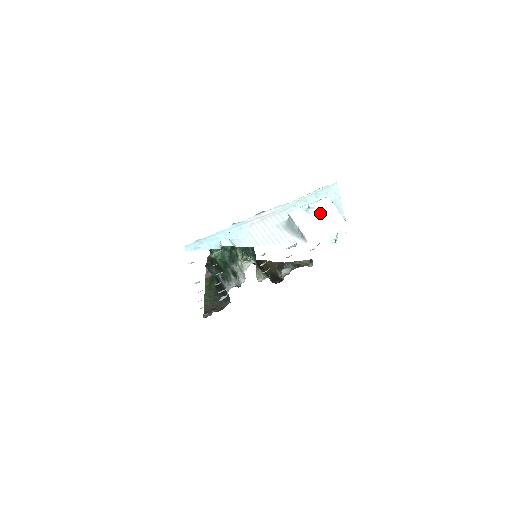
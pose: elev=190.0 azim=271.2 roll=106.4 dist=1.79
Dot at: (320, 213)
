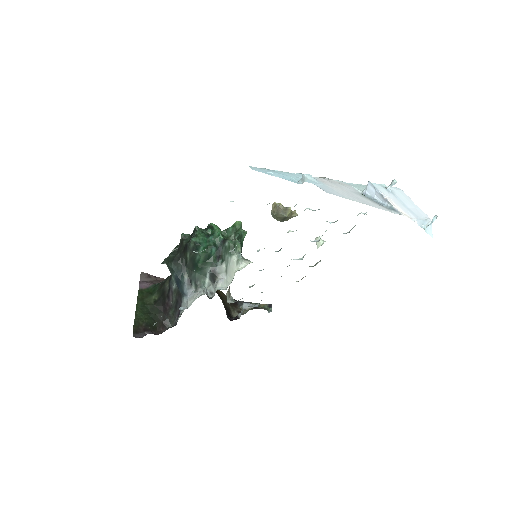
Dot at: (400, 196)
